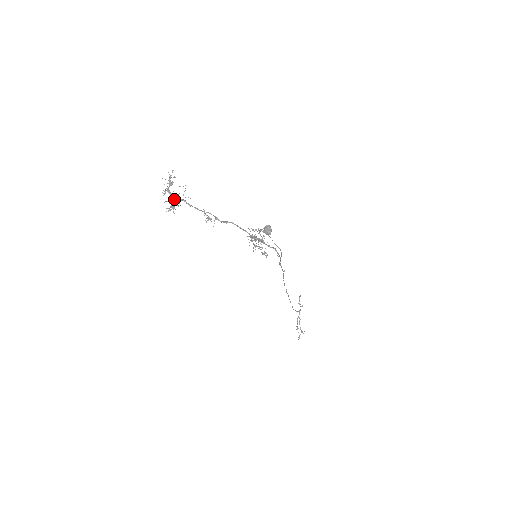
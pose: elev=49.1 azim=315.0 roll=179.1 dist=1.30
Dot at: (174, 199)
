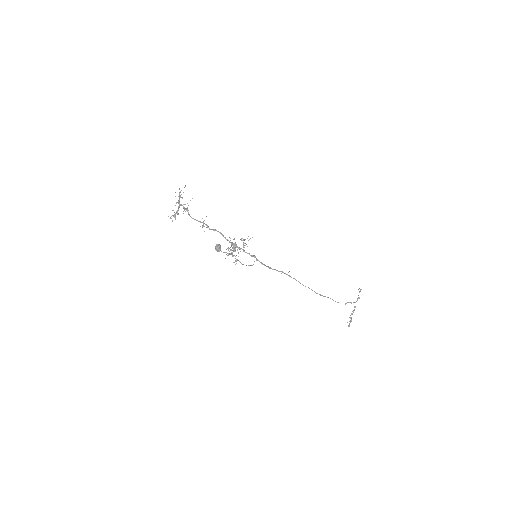
Dot at: occluded
